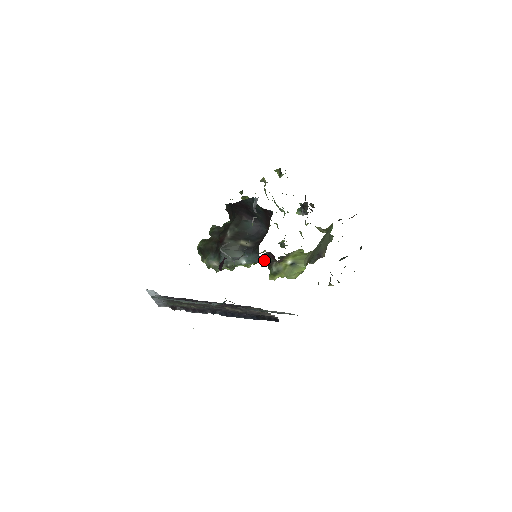
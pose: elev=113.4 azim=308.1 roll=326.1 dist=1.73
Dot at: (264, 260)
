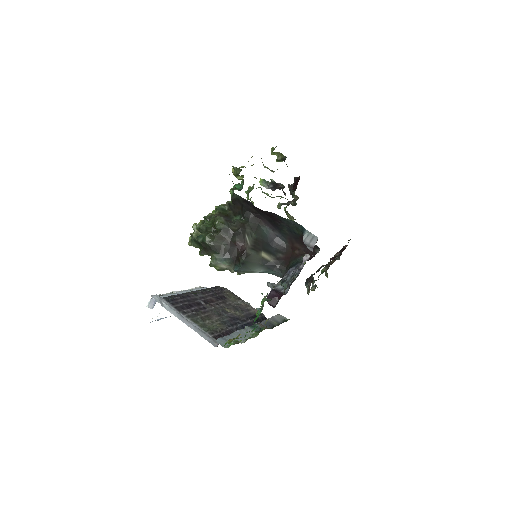
Dot at: occluded
